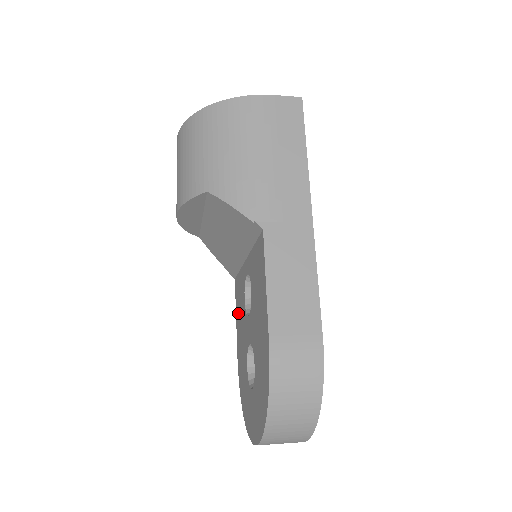
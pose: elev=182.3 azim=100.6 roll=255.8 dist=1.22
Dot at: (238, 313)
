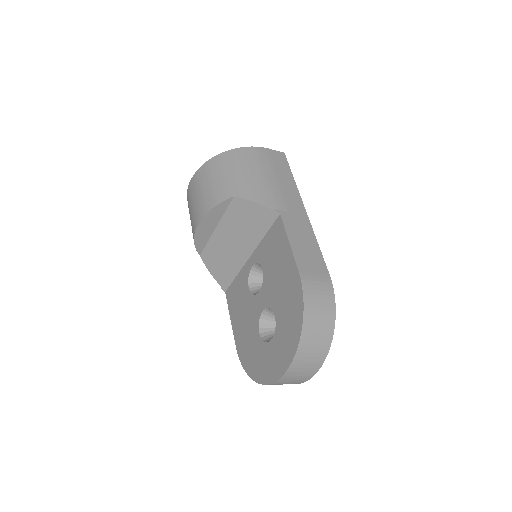
Dot at: (235, 311)
